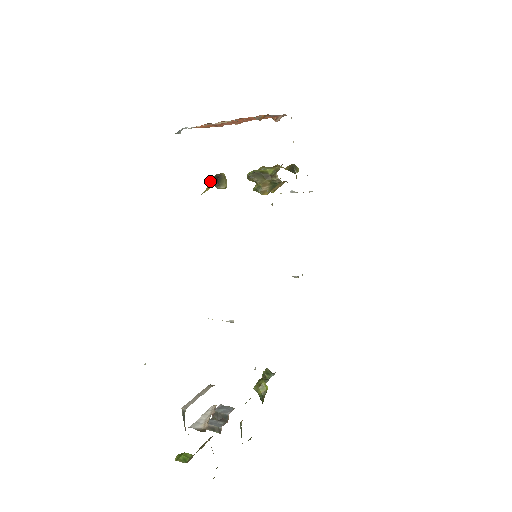
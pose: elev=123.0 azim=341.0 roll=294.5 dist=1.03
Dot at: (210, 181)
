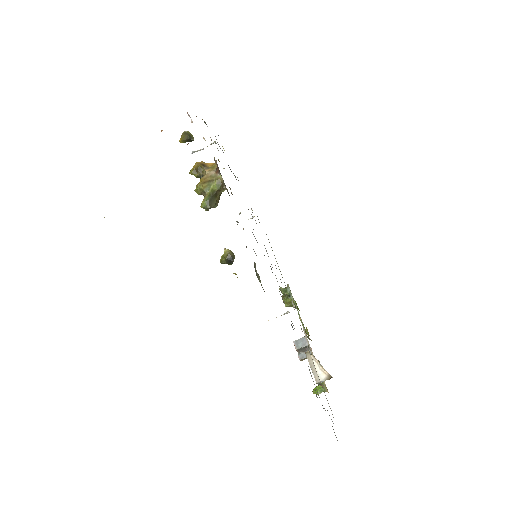
Dot at: occluded
